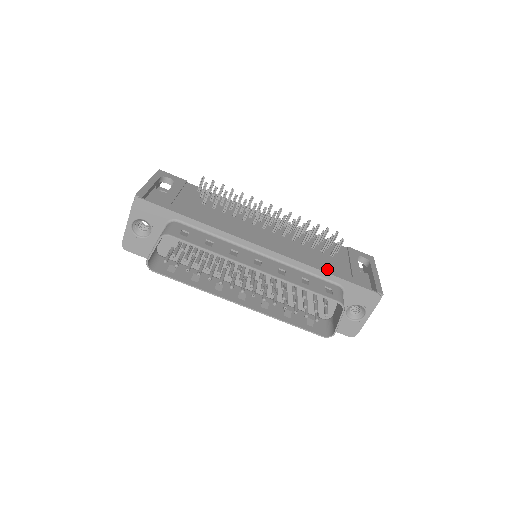
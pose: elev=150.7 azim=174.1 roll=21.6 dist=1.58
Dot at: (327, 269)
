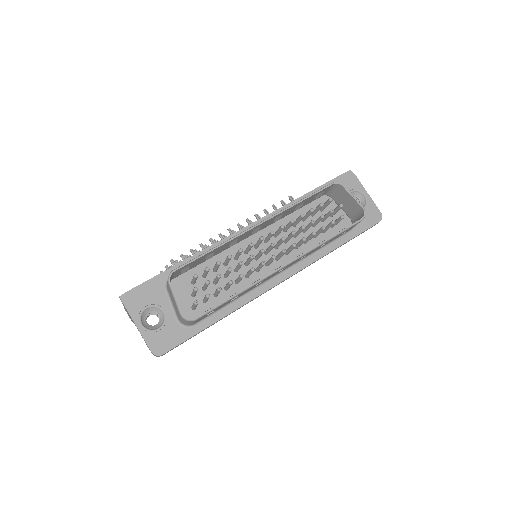
Dot at: occluded
